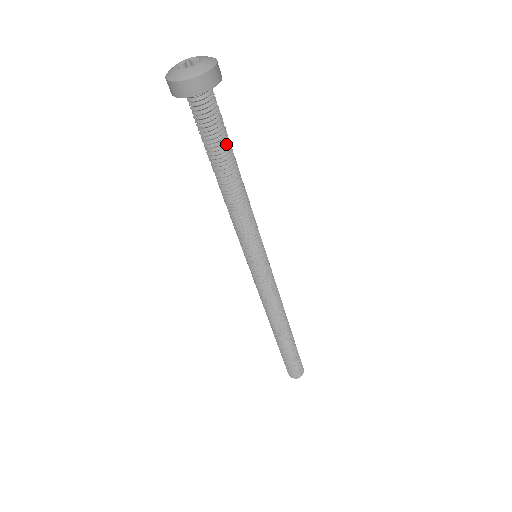
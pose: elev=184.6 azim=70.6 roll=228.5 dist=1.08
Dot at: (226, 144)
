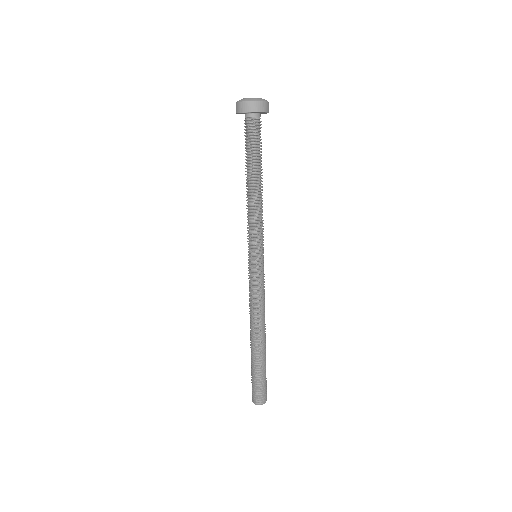
Dot at: (261, 155)
